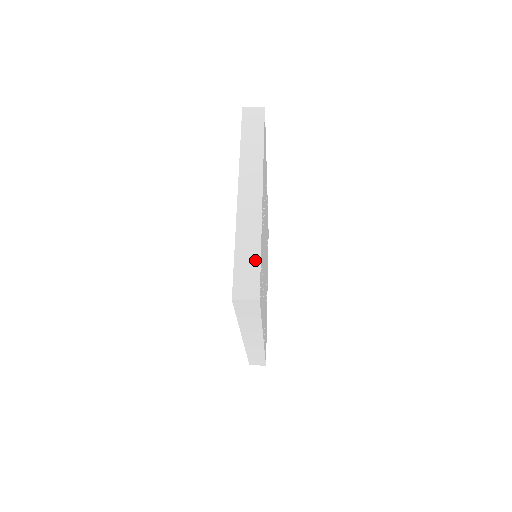
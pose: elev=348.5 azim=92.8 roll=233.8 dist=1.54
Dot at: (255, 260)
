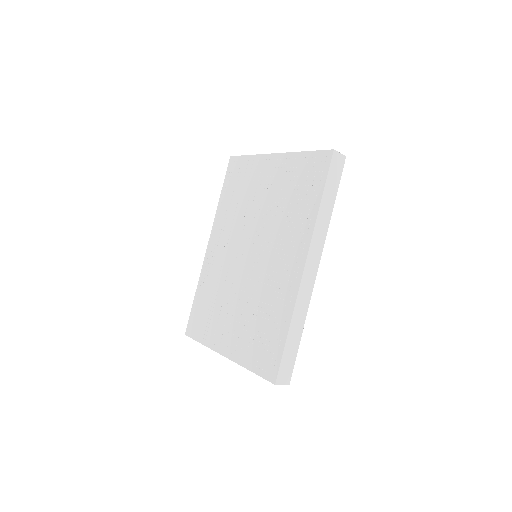
Dot at: occluded
